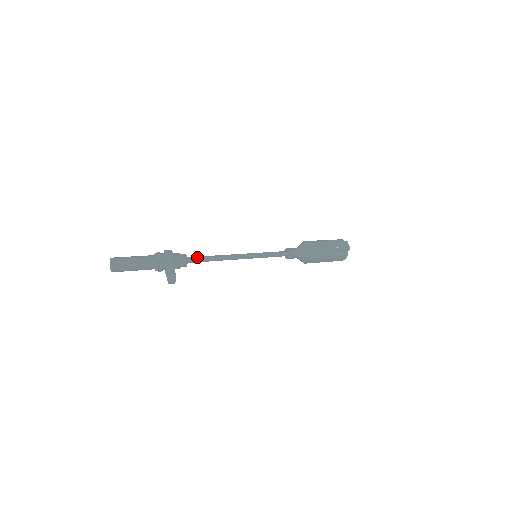
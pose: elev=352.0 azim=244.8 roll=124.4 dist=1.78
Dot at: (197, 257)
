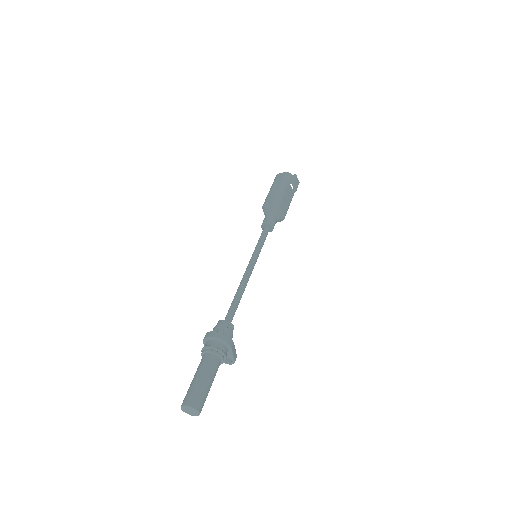
Dot at: (233, 312)
